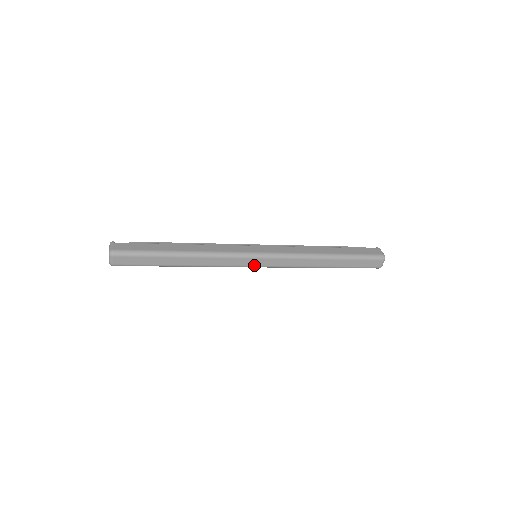
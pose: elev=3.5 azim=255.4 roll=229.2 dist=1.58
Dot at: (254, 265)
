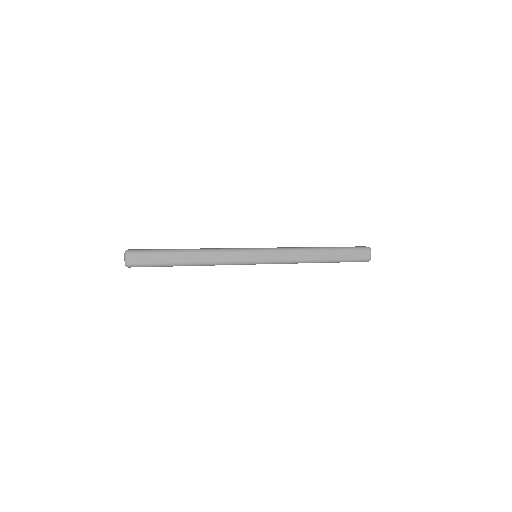
Dot at: (256, 260)
